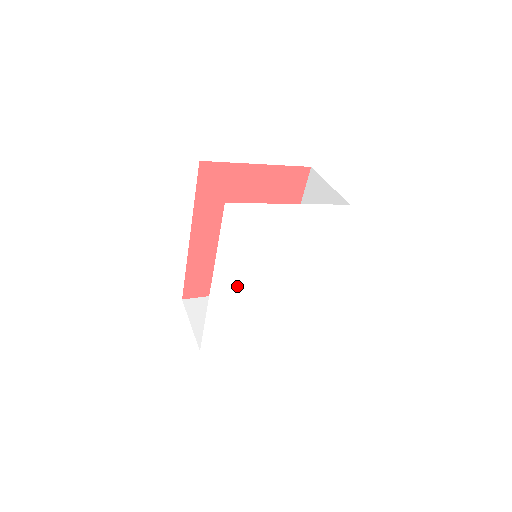
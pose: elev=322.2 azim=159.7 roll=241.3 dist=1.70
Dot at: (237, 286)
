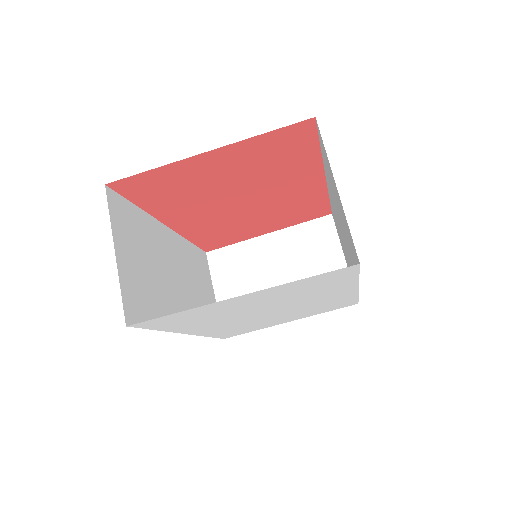
Dot at: (224, 325)
